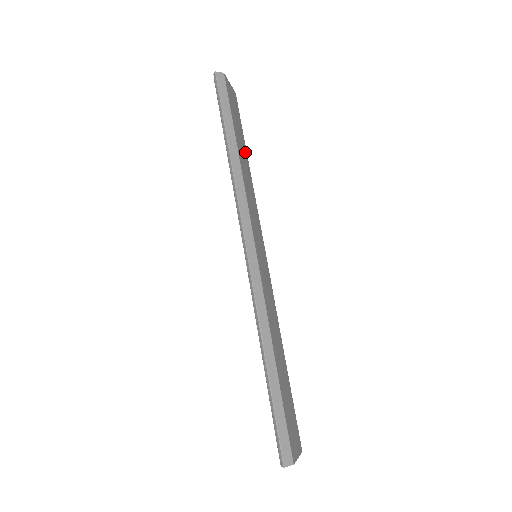
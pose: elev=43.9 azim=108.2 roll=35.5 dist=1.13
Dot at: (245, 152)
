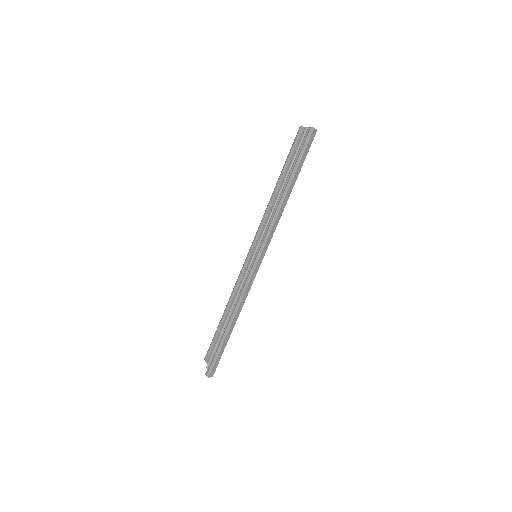
Dot at: occluded
